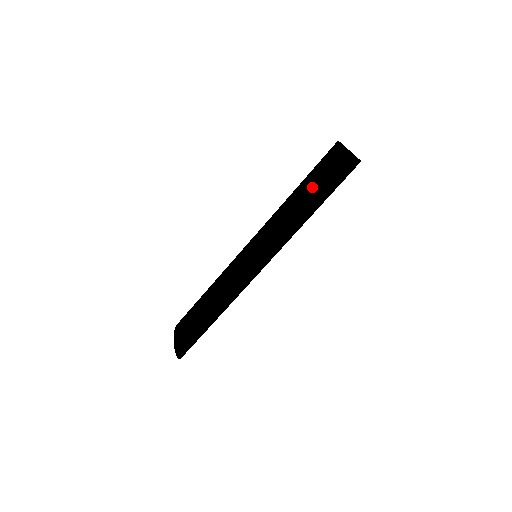
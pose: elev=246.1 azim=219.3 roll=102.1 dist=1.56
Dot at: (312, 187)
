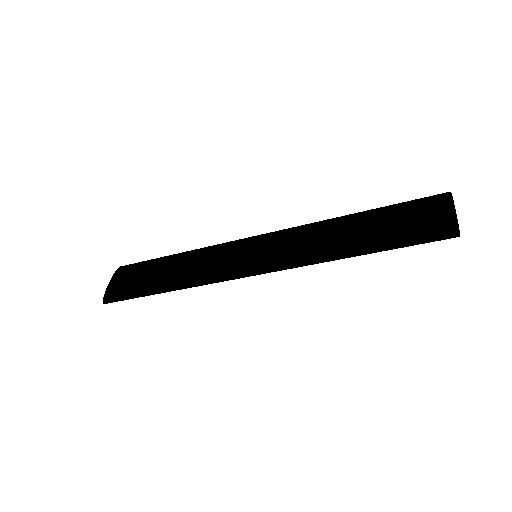
Dot at: (379, 235)
